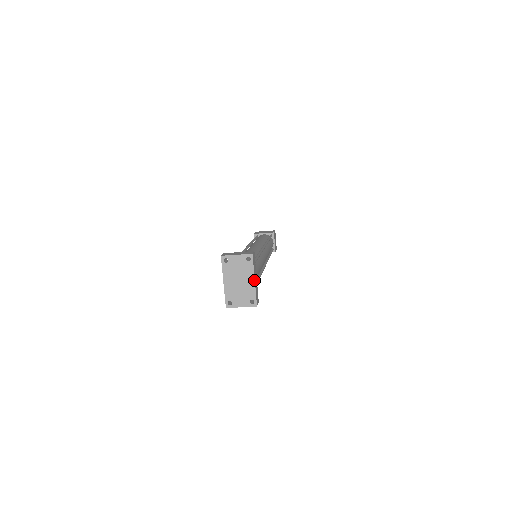
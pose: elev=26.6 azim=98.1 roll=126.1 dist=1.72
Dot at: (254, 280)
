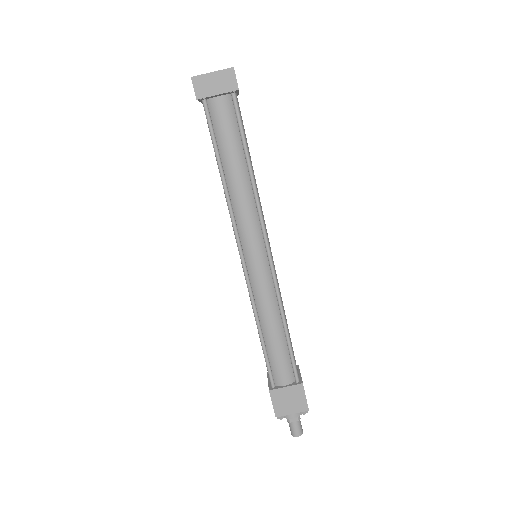
Dot at: occluded
